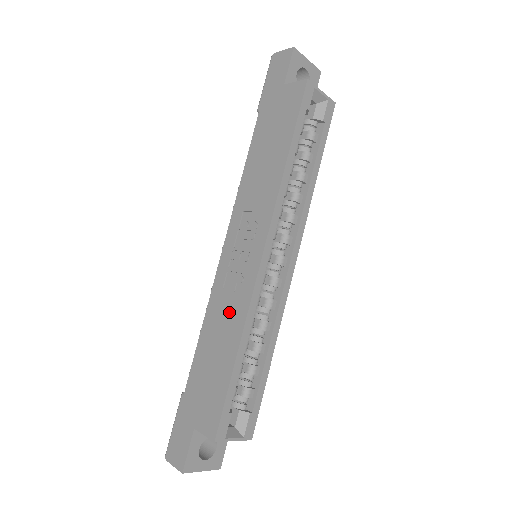
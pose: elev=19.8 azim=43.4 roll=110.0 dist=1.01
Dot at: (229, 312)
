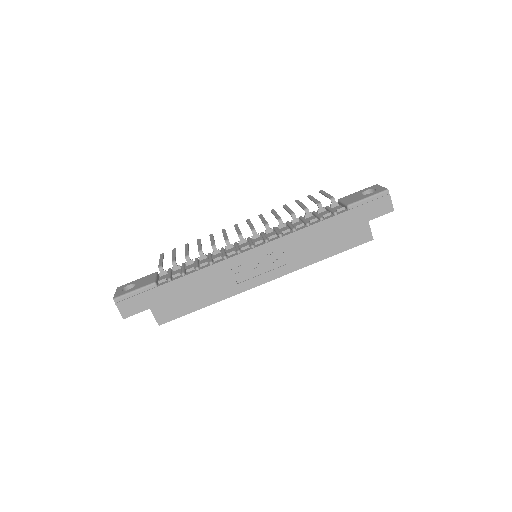
Dot at: (223, 284)
